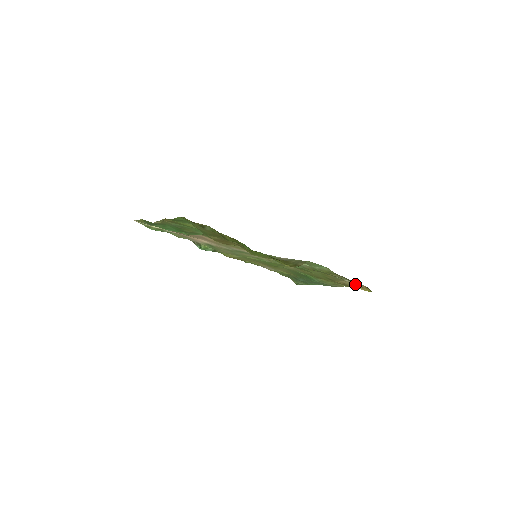
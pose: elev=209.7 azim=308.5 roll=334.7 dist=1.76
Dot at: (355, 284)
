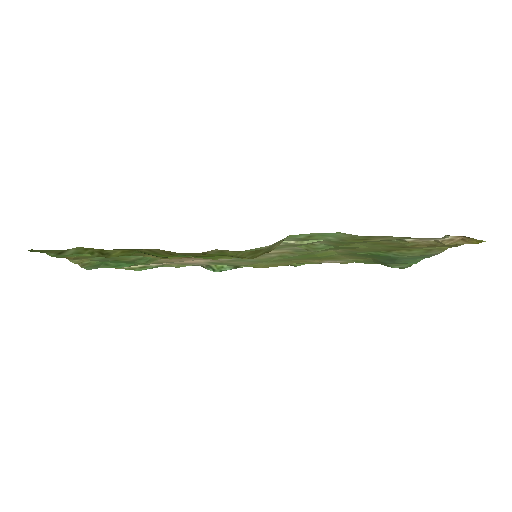
Dot at: occluded
